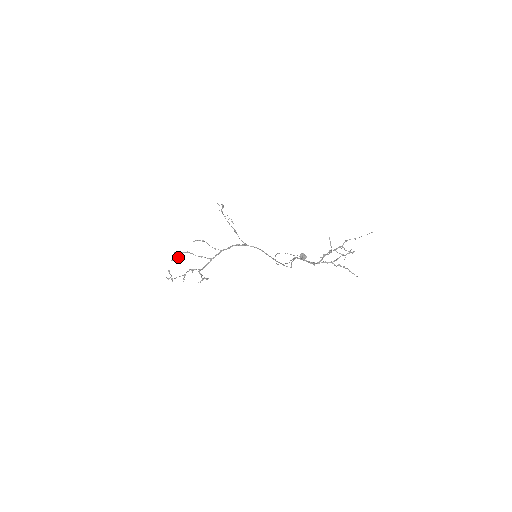
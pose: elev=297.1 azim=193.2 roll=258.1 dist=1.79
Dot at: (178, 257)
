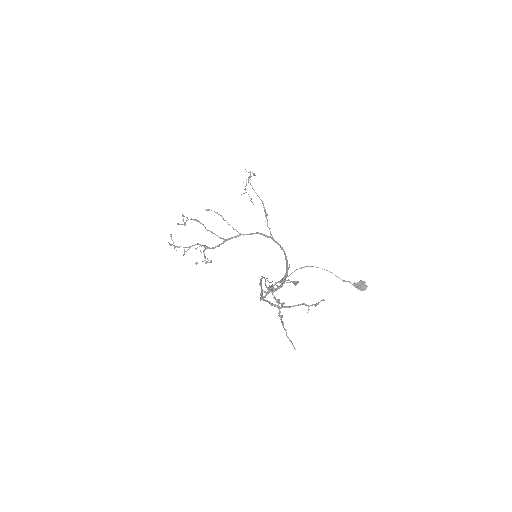
Dot at: (185, 223)
